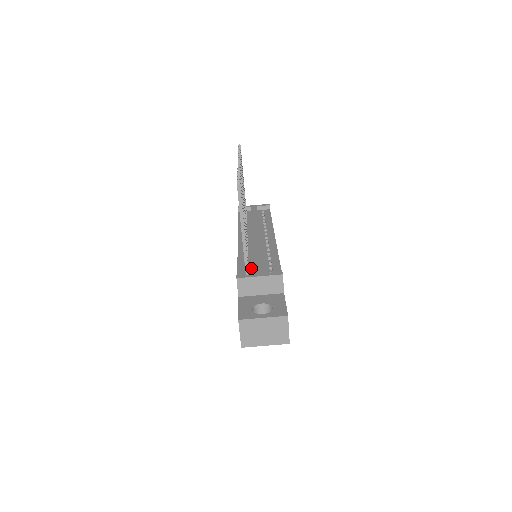
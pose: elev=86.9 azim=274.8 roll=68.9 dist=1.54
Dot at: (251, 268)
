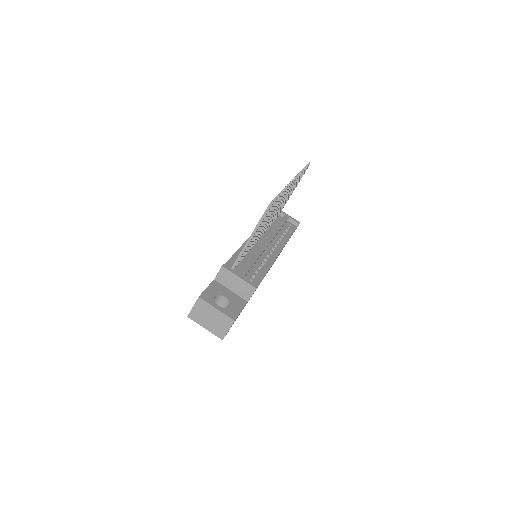
Dot at: (240, 265)
